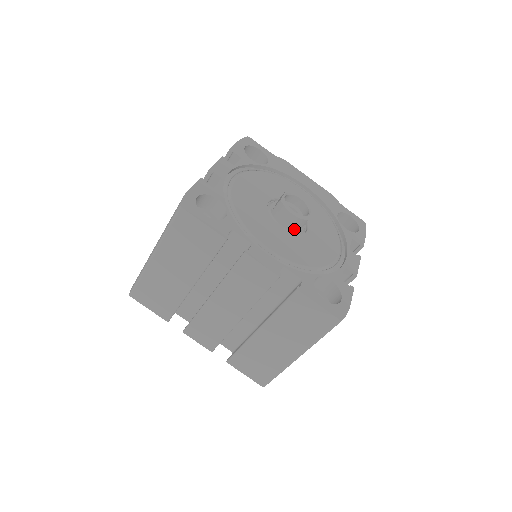
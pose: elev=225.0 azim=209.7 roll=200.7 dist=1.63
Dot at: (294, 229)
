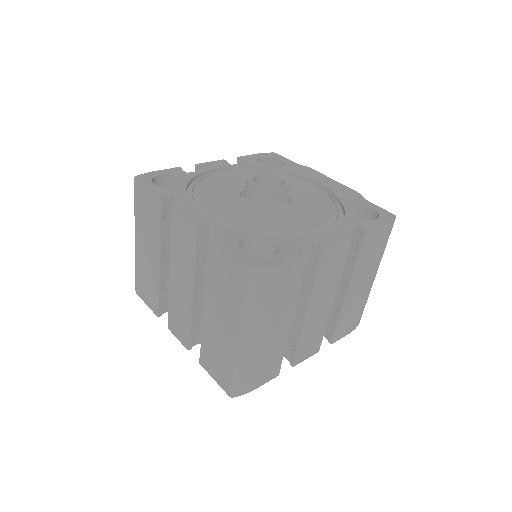
Dot at: (261, 204)
